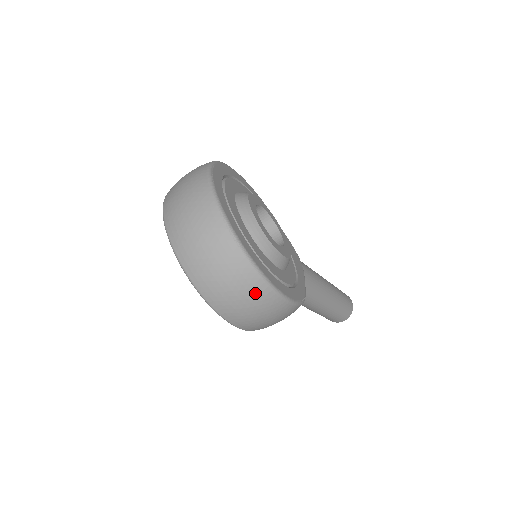
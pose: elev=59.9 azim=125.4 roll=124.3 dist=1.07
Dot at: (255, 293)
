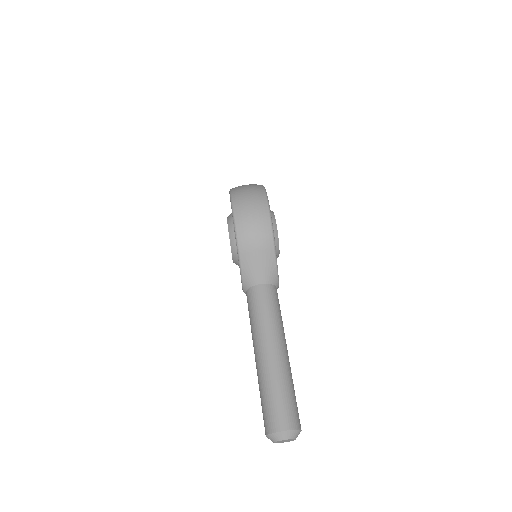
Dot at: (256, 189)
